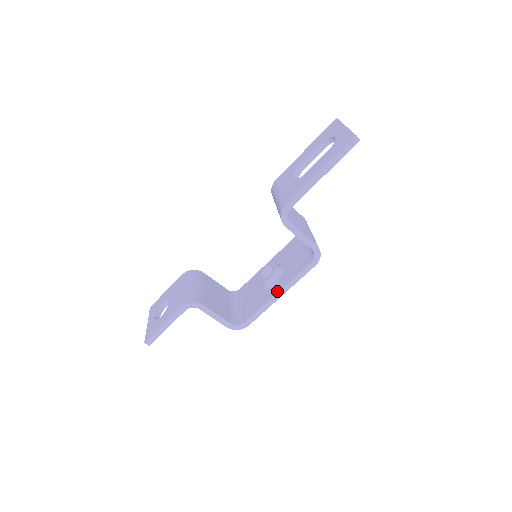
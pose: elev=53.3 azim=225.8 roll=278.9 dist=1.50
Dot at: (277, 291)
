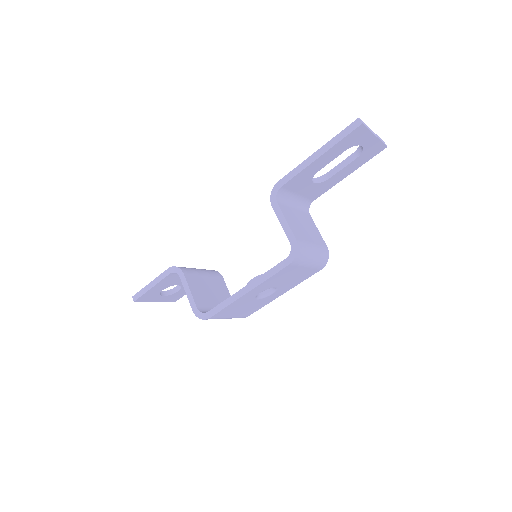
Dot at: (247, 285)
